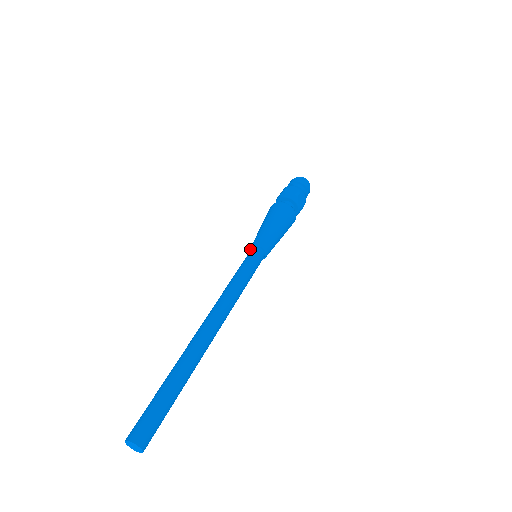
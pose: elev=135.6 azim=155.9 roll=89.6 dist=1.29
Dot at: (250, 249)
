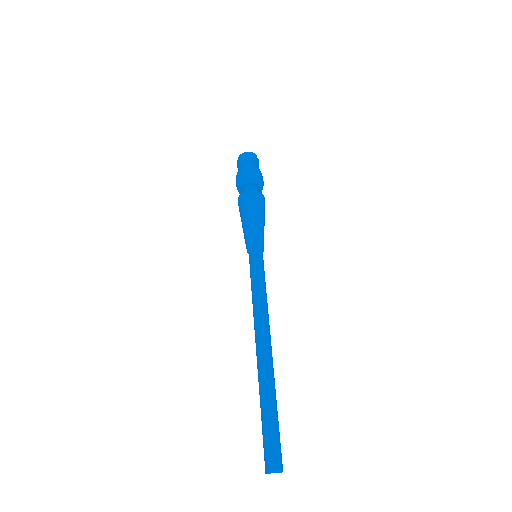
Dot at: (247, 251)
